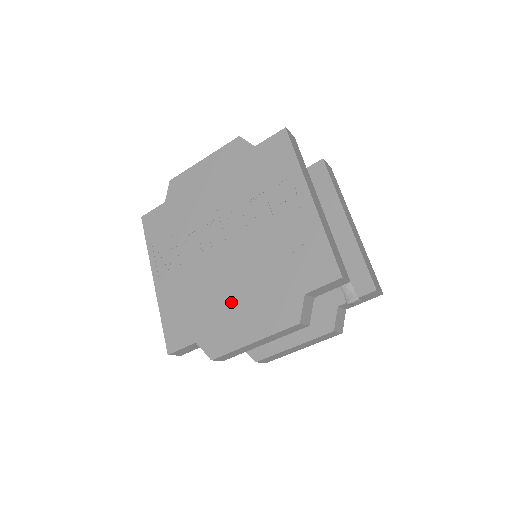
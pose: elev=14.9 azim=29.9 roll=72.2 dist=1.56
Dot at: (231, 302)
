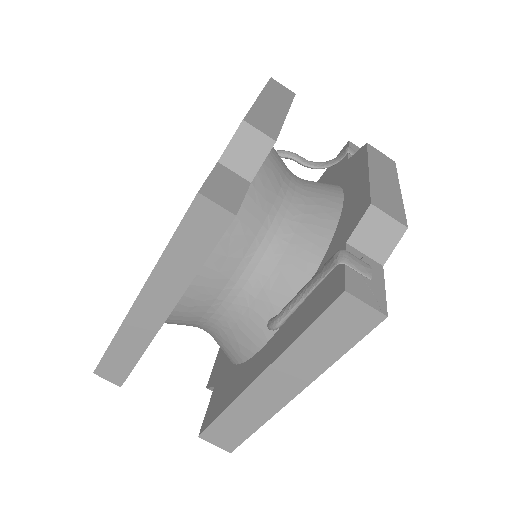
Dot at: occluded
